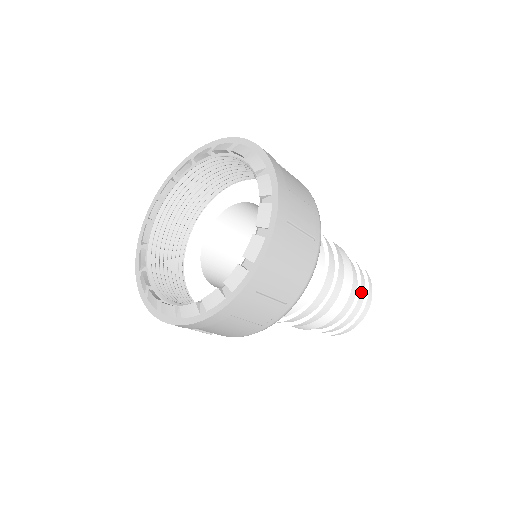
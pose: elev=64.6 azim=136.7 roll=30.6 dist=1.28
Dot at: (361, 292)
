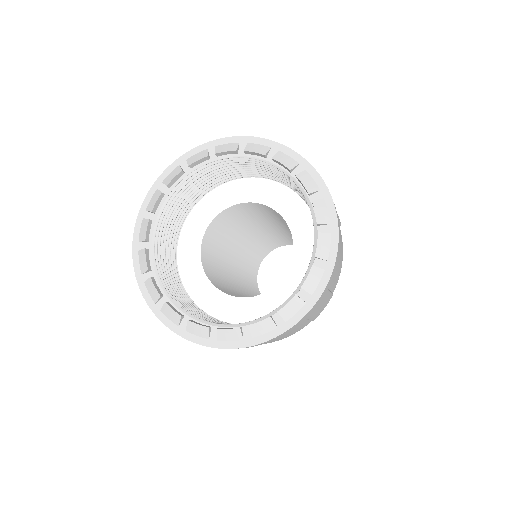
Dot at: occluded
